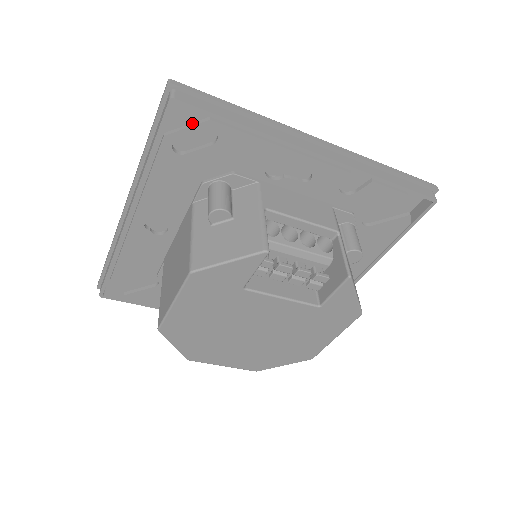
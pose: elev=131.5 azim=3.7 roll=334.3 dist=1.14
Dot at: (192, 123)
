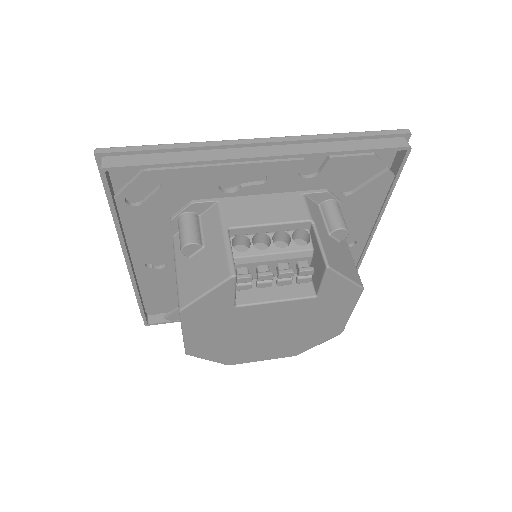
Dot at: (132, 178)
